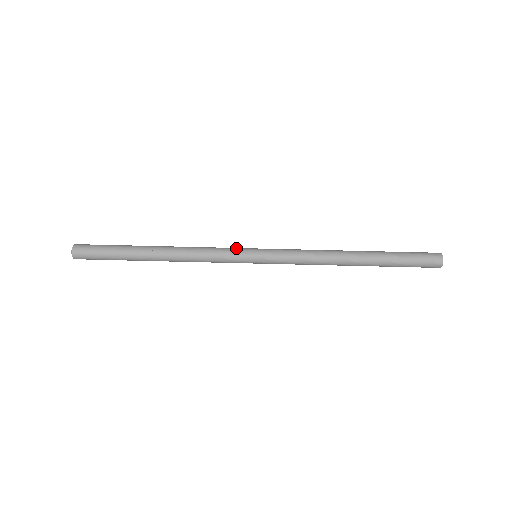
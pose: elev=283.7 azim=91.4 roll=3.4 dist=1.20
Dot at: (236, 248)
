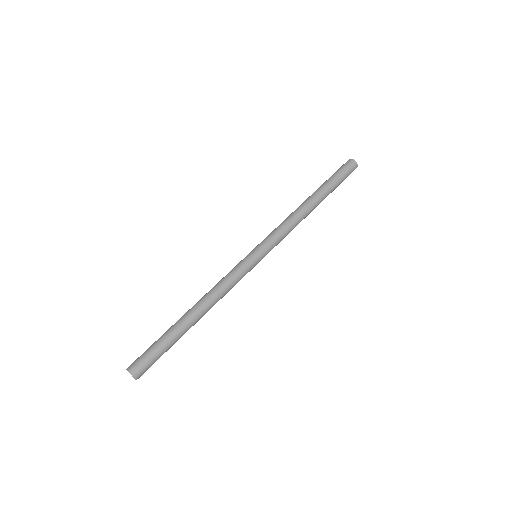
Dot at: (241, 262)
